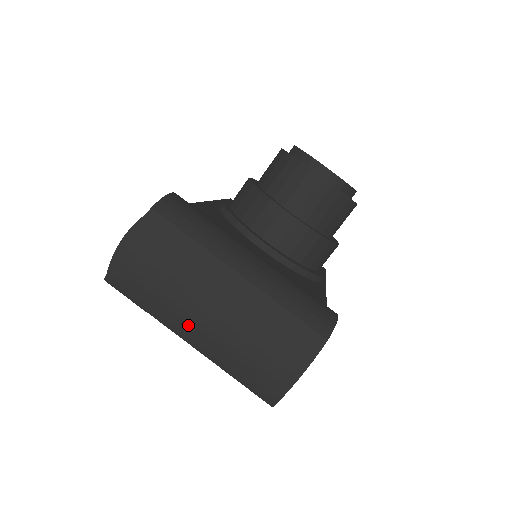
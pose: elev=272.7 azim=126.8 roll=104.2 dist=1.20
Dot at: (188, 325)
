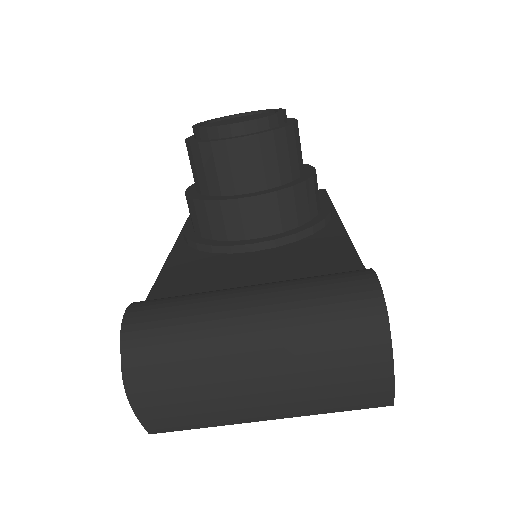
Dot at: (253, 410)
